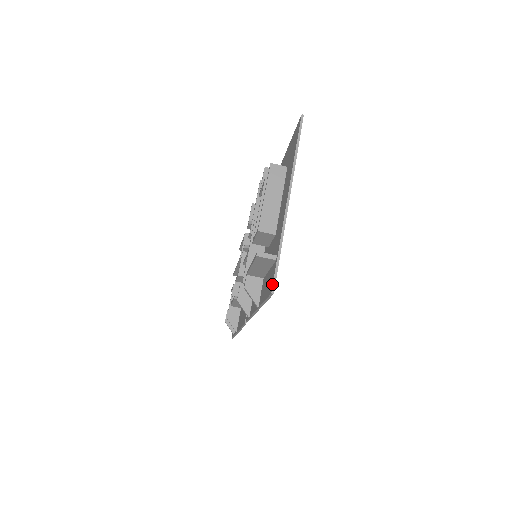
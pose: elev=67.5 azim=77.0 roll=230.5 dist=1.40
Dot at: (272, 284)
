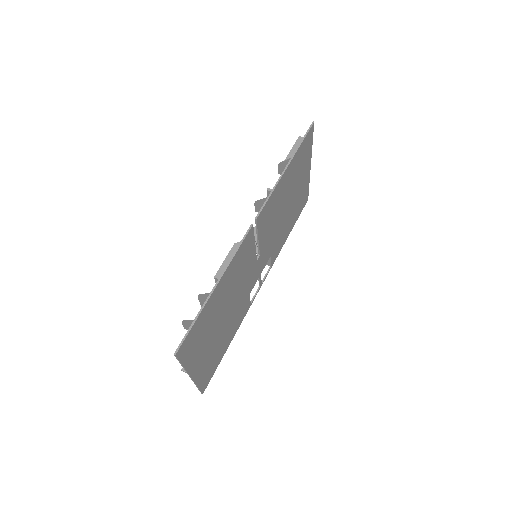
Dot at: (312, 127)
